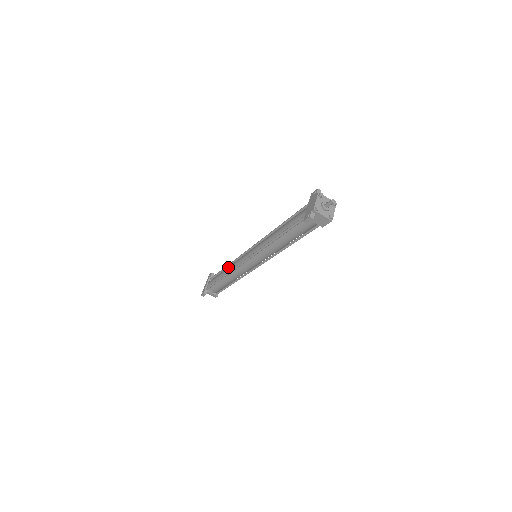
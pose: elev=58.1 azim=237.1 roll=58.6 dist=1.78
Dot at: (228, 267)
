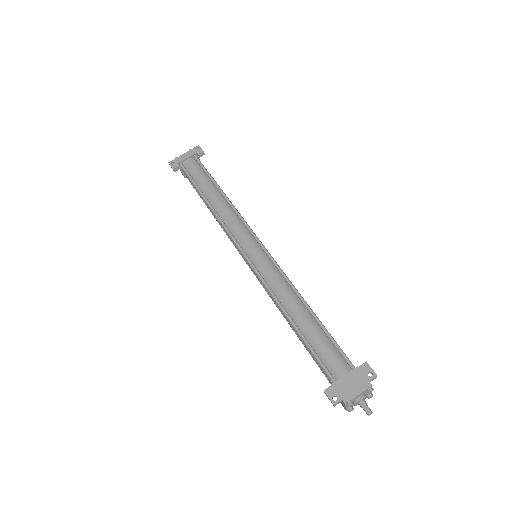
Dot at: (221, 202)
